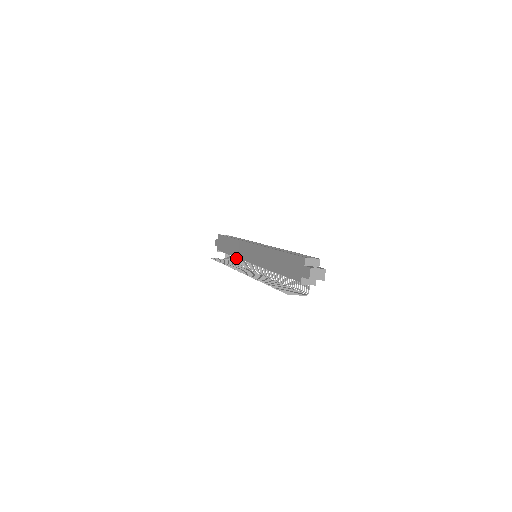
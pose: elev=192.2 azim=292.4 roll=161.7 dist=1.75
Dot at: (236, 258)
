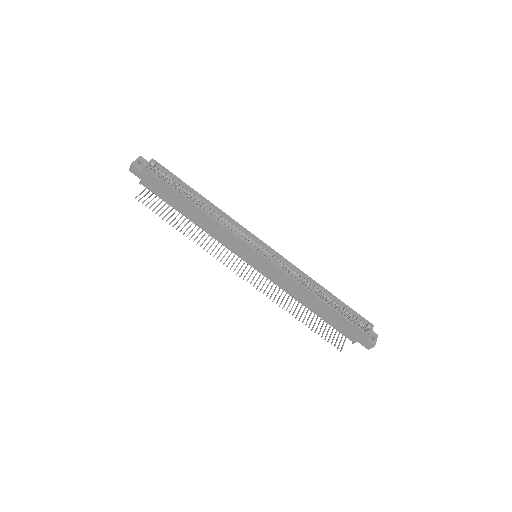
Dot at: occluded
